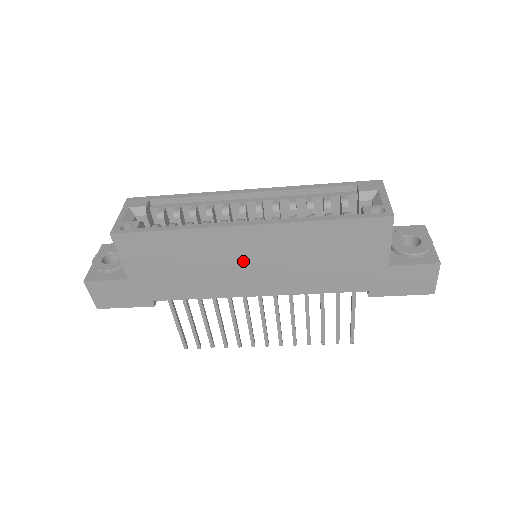
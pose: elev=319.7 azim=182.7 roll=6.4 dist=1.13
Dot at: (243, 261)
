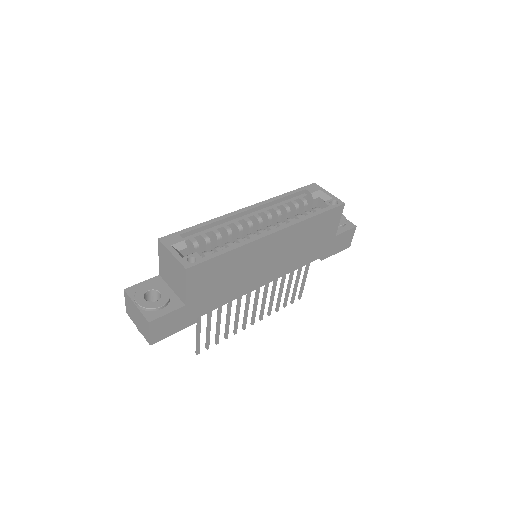
Dot at: (265, 260)
